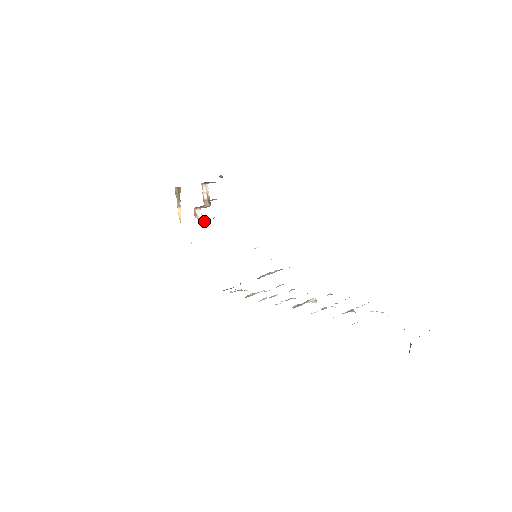
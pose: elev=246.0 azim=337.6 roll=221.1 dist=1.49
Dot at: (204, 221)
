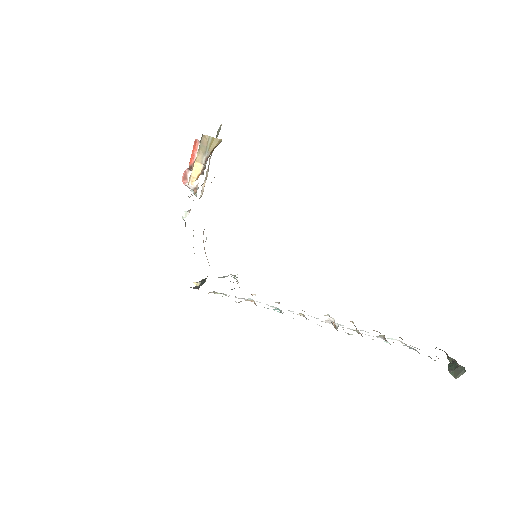
Dot at: (194, 191)
